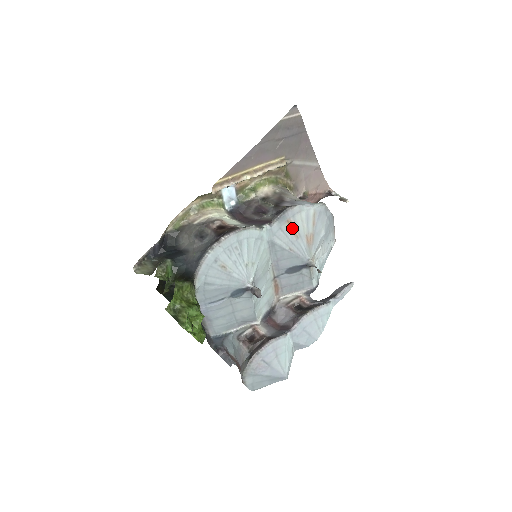
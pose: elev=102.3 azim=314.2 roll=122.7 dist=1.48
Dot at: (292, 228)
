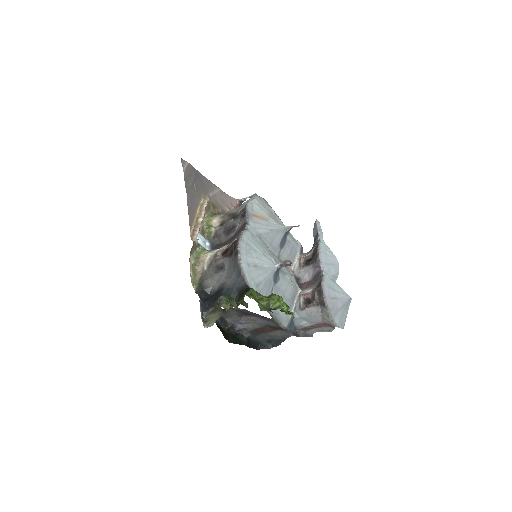
Dot at: (259, 217)
